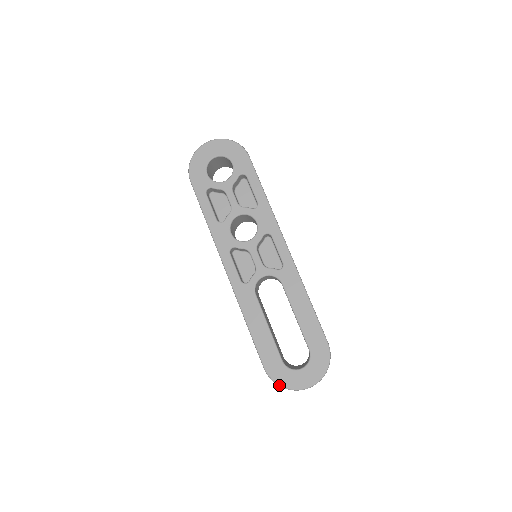
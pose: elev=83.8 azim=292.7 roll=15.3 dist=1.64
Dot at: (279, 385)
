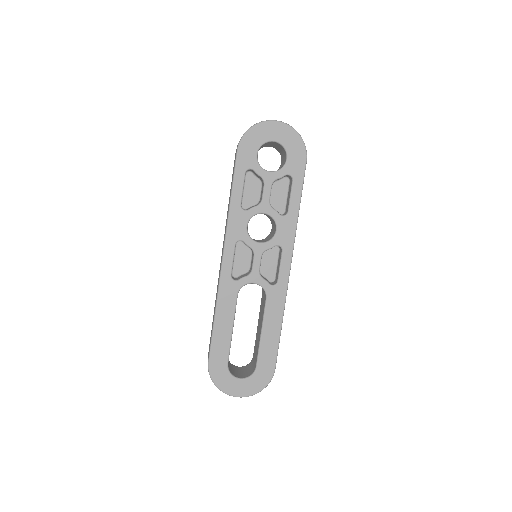
Dot at: (214, 382)
